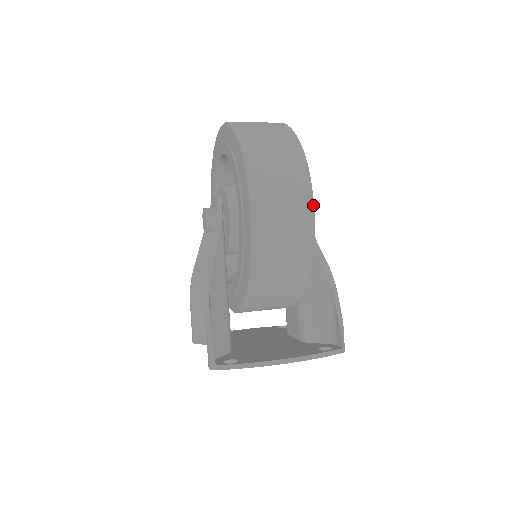
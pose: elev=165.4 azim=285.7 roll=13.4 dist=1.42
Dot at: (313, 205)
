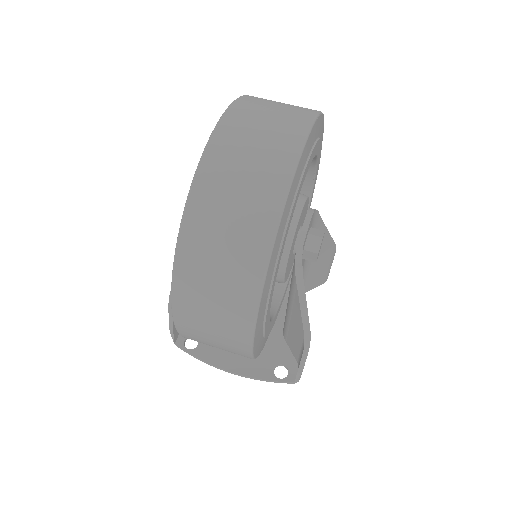
Dot at: (251, 349)
